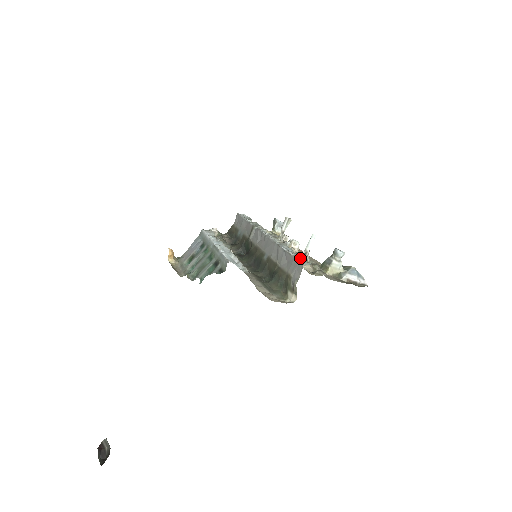
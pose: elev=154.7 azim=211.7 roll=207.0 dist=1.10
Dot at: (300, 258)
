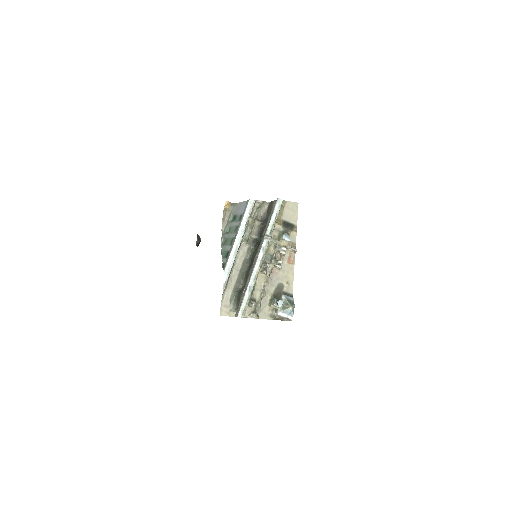
Dot at: (245, 306)
